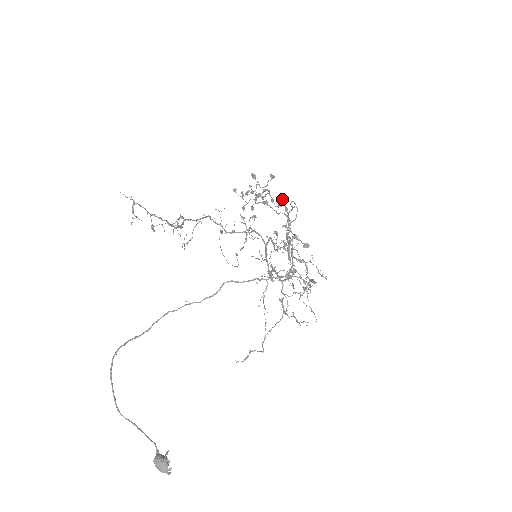
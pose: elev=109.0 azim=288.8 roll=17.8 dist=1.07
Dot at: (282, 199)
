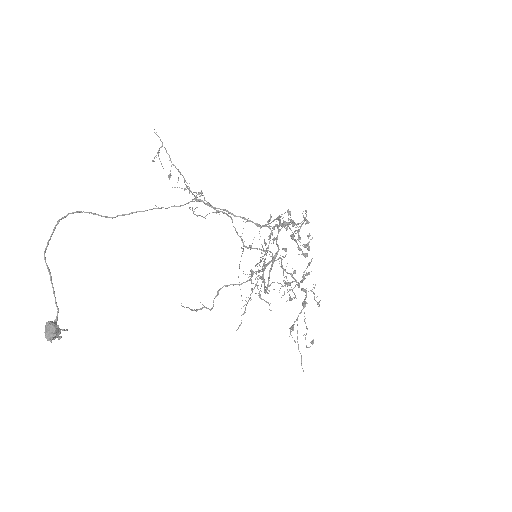
Dot at: (309, 242)
